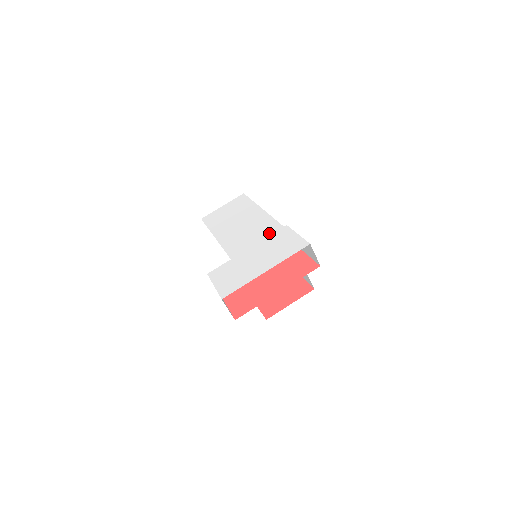
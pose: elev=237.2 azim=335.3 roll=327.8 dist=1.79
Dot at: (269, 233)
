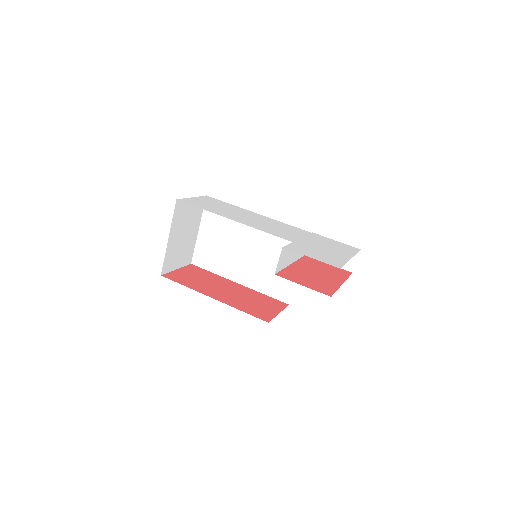
Dot at: (304, 233)
